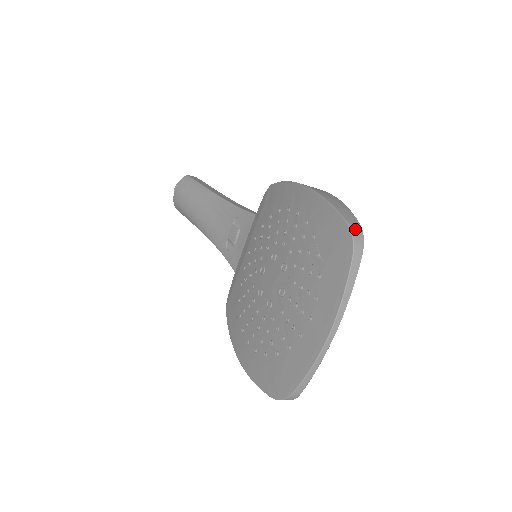
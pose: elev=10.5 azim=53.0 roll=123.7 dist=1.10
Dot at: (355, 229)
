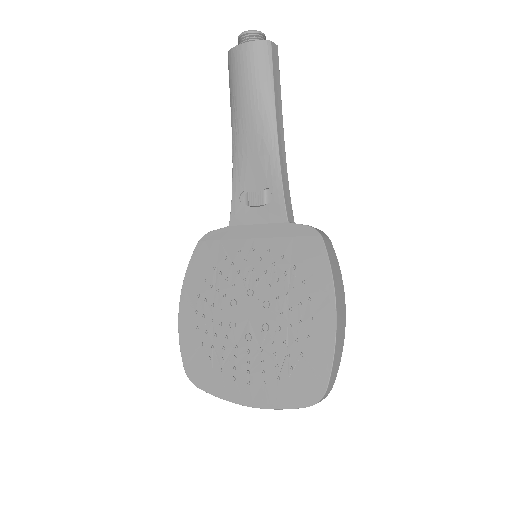
Dot at: (327, 394)
